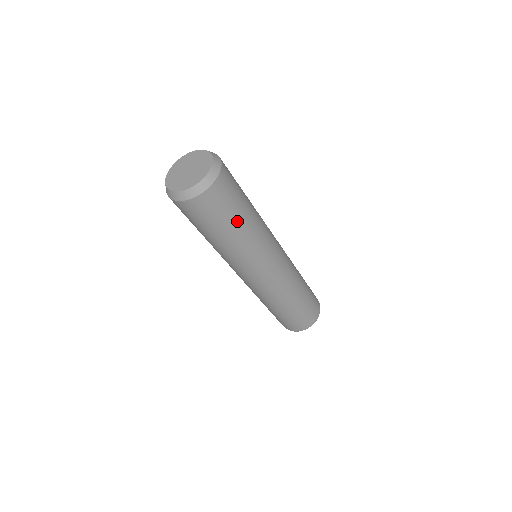
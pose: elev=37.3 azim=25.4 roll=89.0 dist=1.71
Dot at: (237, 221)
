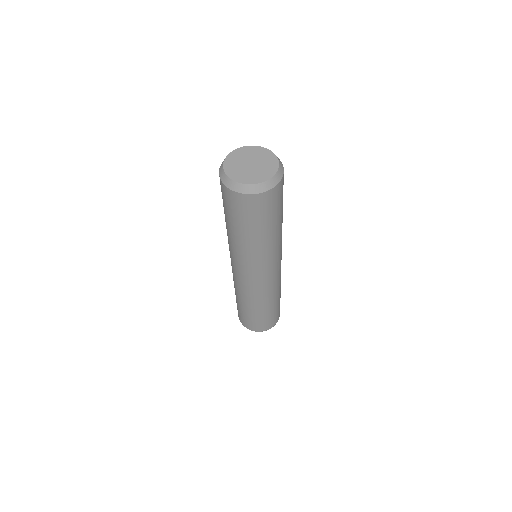
Dot at: (270, 226)
